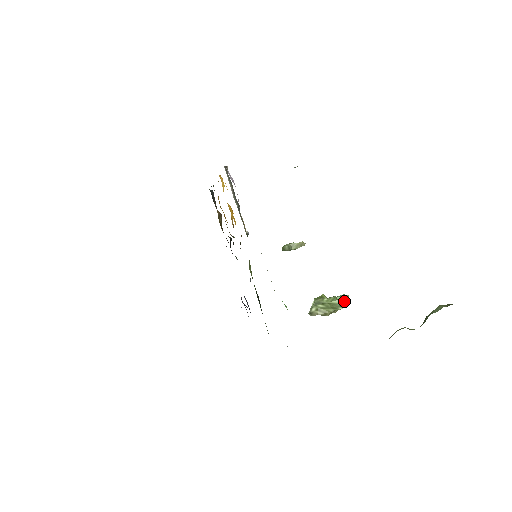
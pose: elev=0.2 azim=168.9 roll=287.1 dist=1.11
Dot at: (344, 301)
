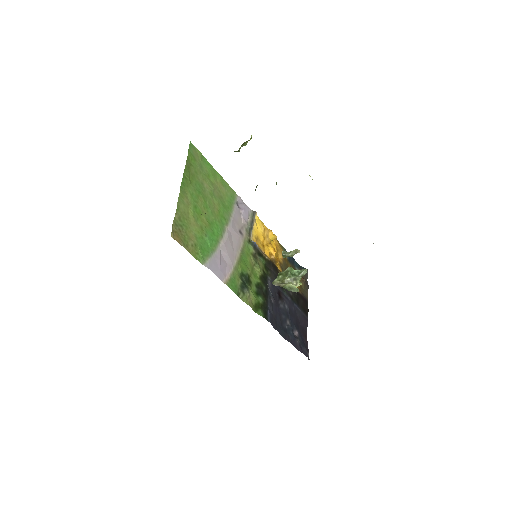
Dot at: (301, 273)
